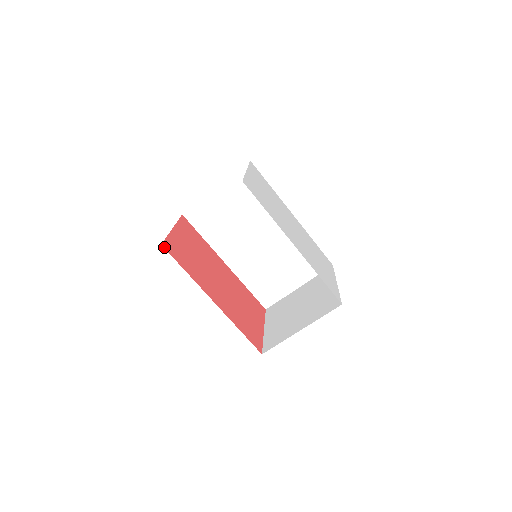
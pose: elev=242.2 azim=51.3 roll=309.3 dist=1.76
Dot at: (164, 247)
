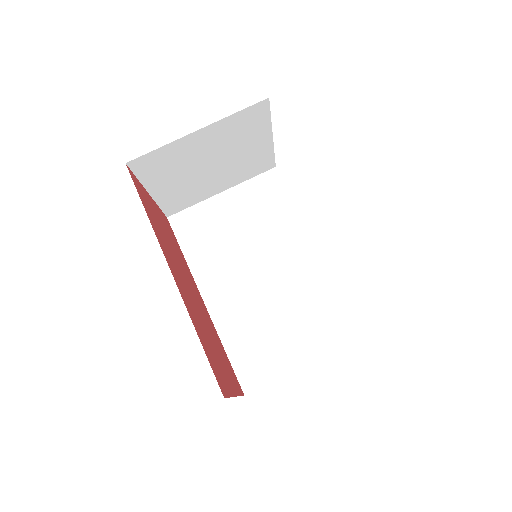
Dot at: (128, 169)
